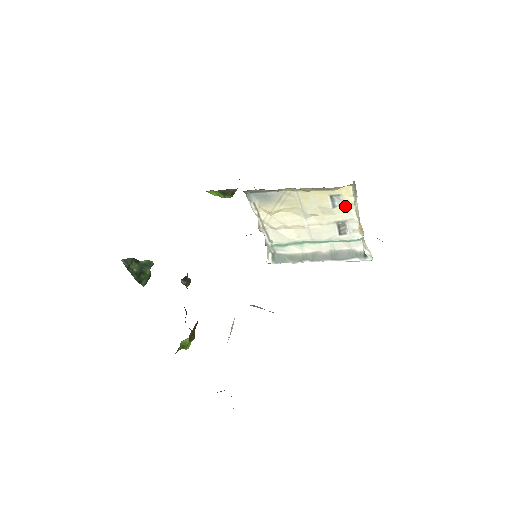
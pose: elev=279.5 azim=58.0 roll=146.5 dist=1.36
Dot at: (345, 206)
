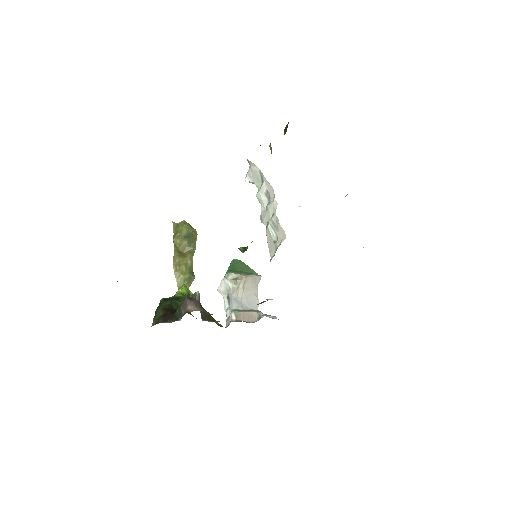
Dot at: occluded
